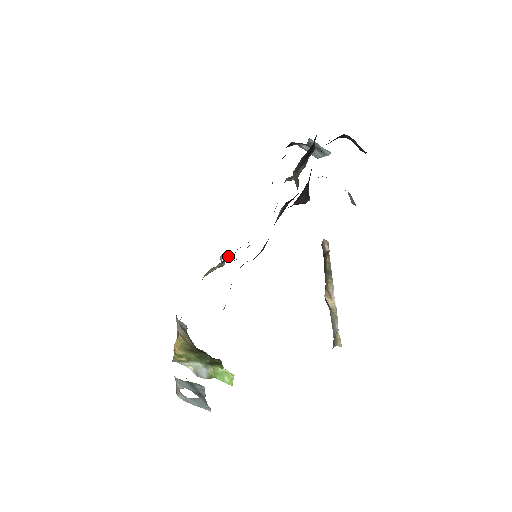
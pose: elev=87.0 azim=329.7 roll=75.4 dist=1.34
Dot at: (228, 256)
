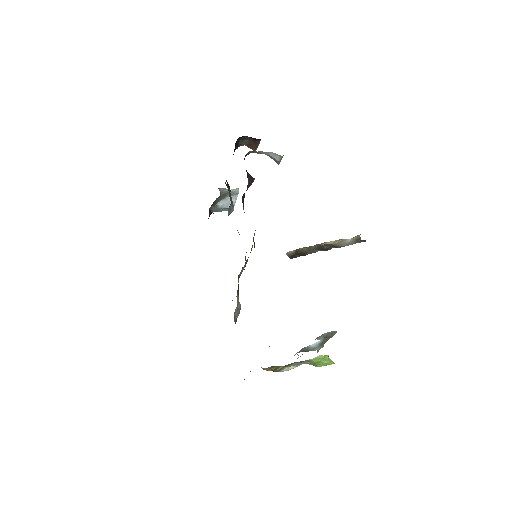
Dot at: (238, 279)
